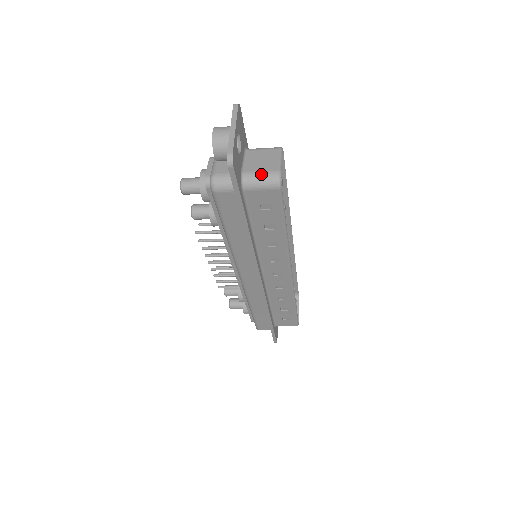
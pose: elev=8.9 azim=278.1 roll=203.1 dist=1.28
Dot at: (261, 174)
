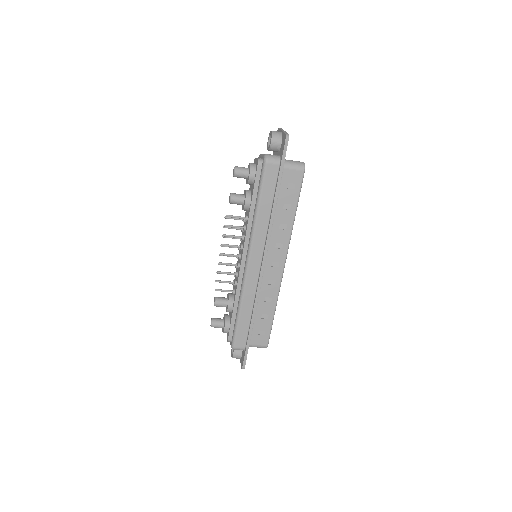
Dot at: (294, 161)
